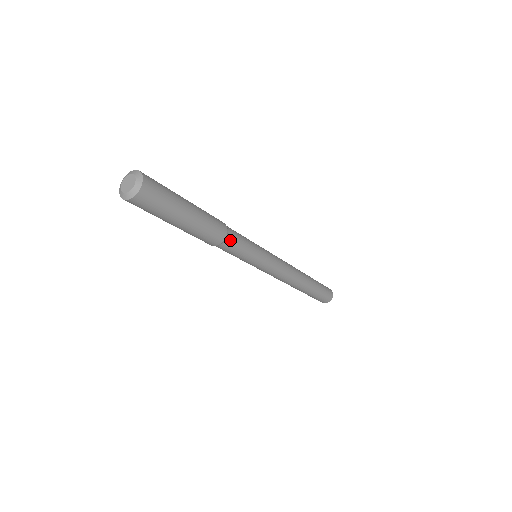
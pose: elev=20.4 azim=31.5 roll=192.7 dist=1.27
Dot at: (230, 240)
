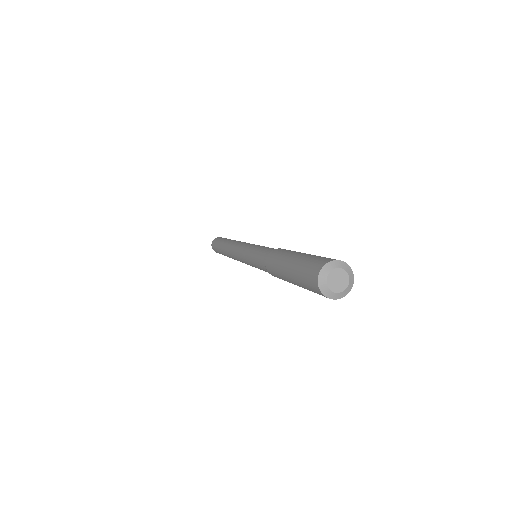
Dot at: occluded
